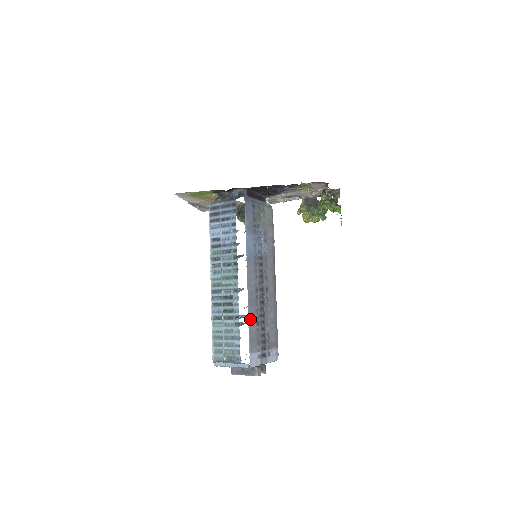
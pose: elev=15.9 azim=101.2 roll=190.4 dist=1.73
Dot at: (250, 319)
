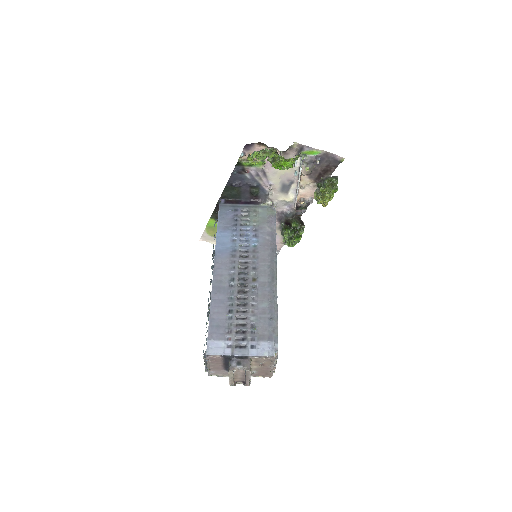
Dot at: (214, 306)
